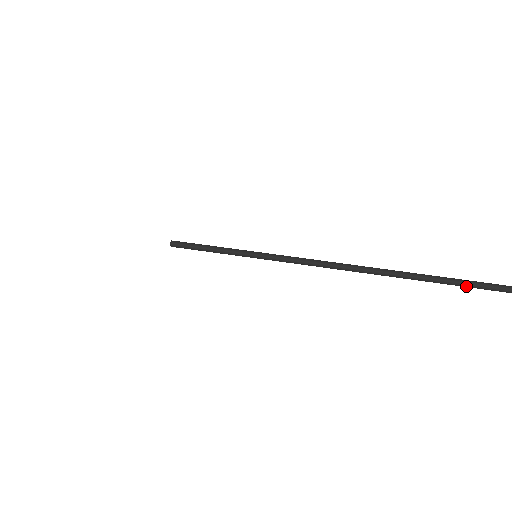
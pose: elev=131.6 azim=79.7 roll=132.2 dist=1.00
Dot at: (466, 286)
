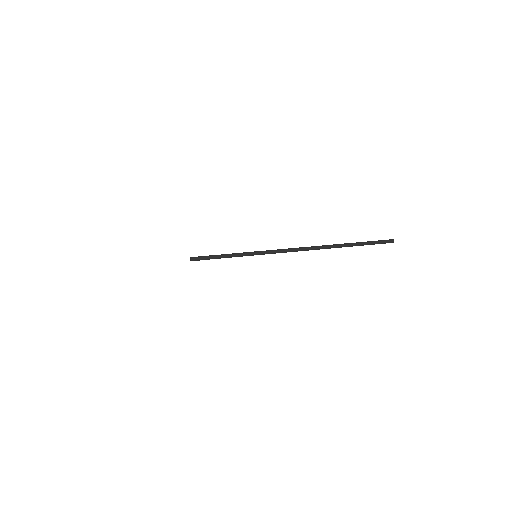
Dot at: occluded
